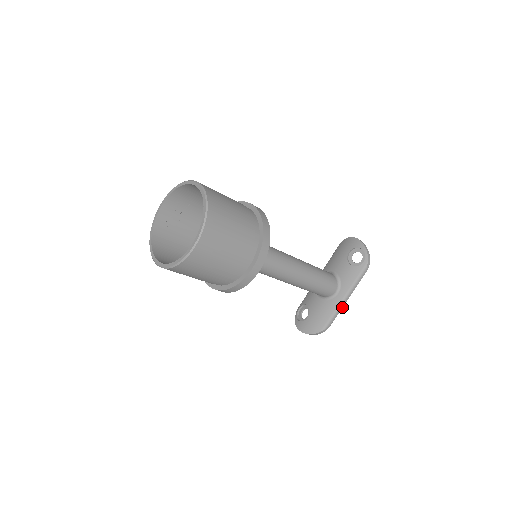
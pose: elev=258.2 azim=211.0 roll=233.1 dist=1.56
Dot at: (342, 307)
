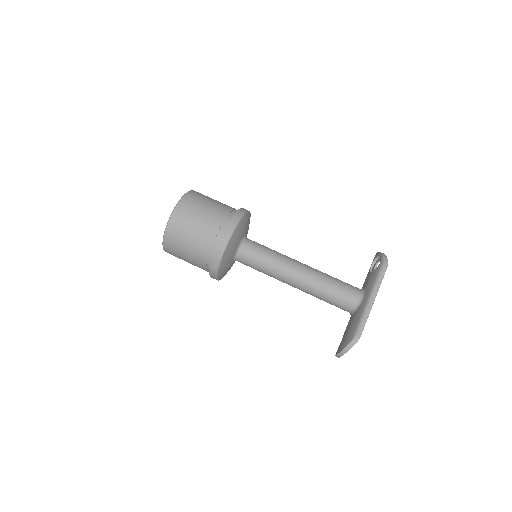
Dot at: (370, 310)
